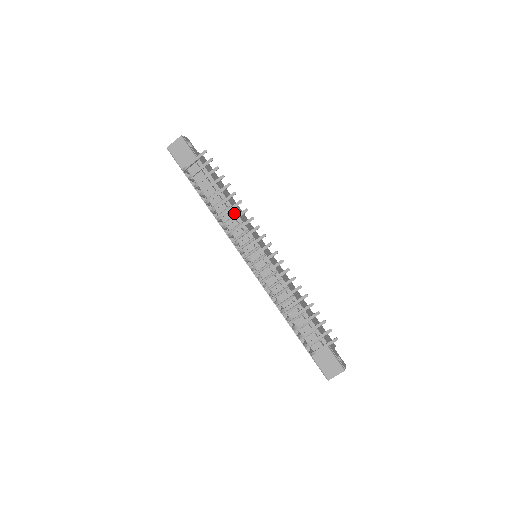
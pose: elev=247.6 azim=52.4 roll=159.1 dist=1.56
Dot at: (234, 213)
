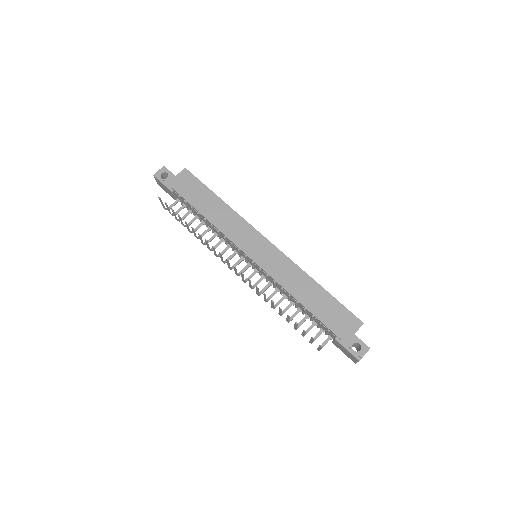
Dot at: (217, 229)
